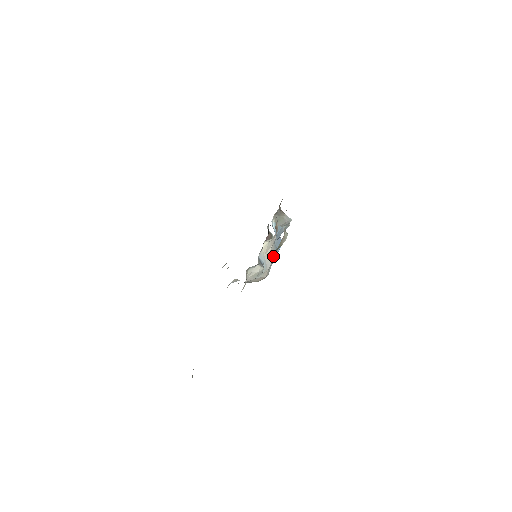
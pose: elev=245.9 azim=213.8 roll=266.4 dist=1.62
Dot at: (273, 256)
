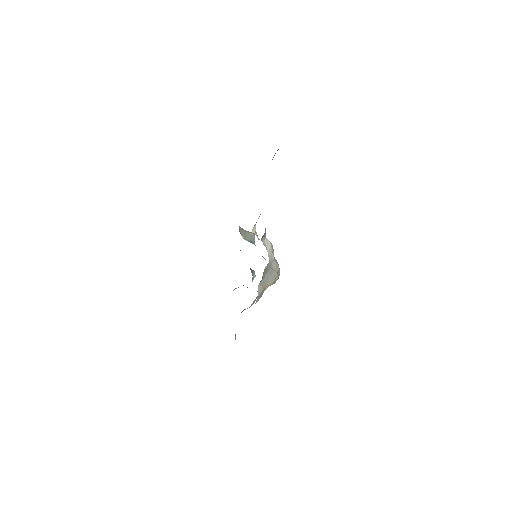
Dot at: occluded
